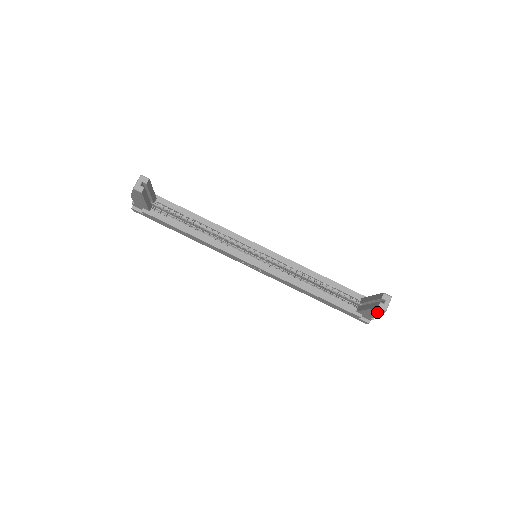
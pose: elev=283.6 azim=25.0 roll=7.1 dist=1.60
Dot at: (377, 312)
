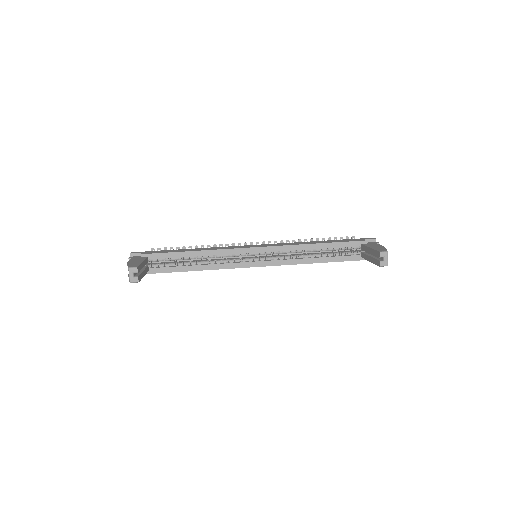
Dot at: occluded
